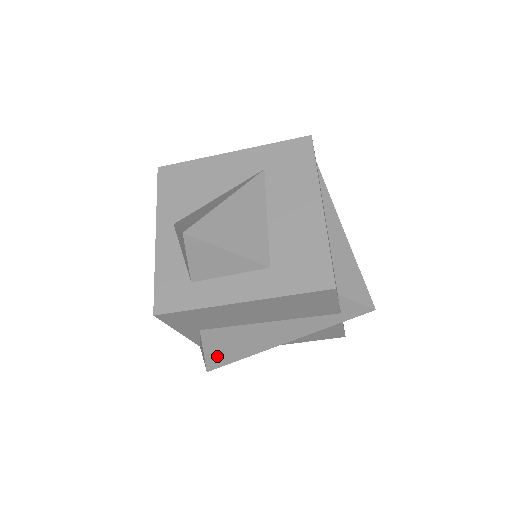
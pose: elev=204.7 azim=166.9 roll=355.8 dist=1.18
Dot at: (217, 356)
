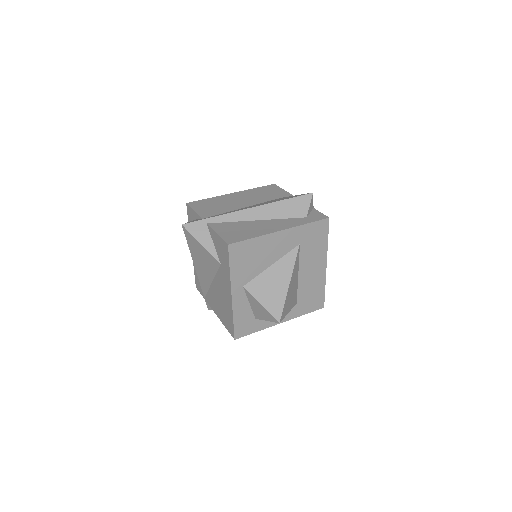
Dot at: occluded
